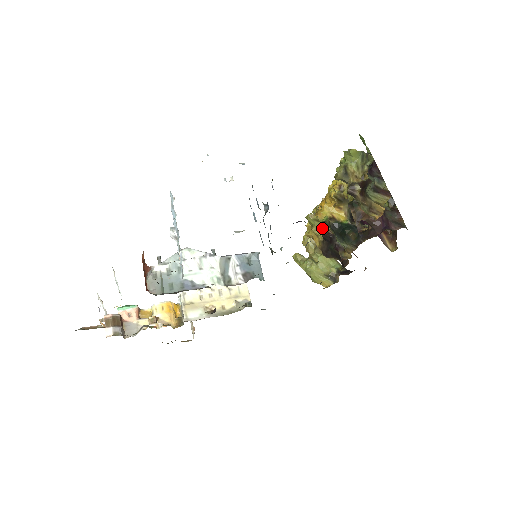
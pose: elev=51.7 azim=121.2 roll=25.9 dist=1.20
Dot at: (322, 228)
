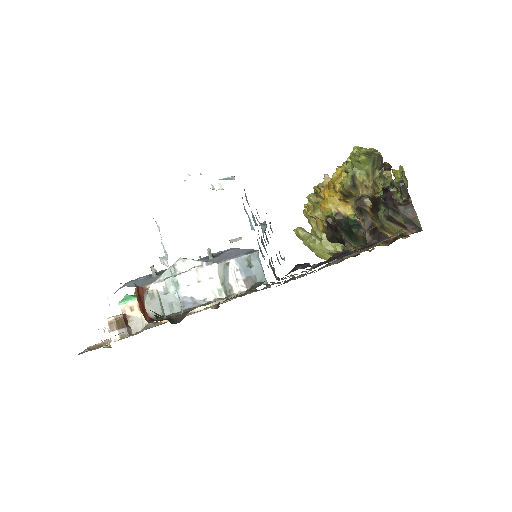
Dot at: occluded
